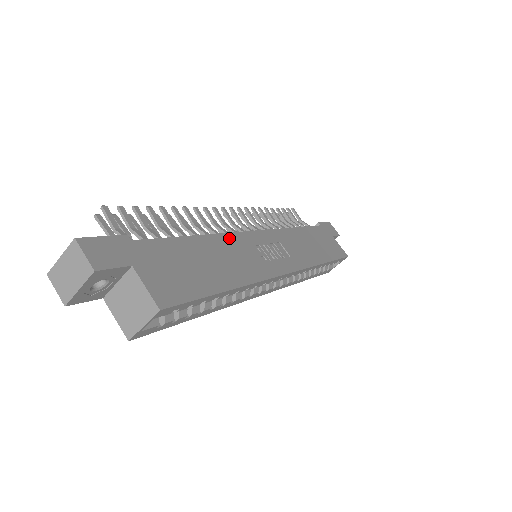
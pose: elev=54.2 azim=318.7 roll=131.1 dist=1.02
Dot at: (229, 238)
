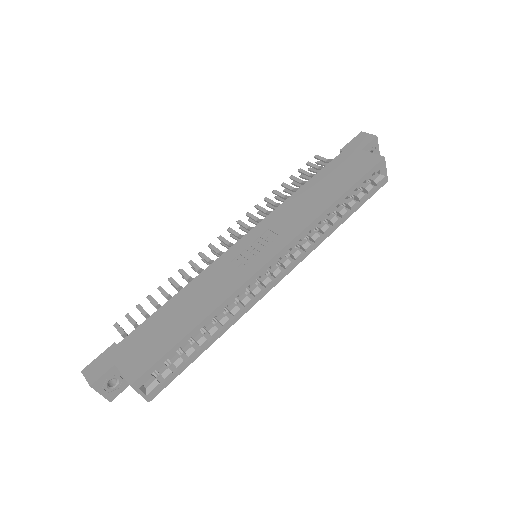
Dot at: (204, 274)
